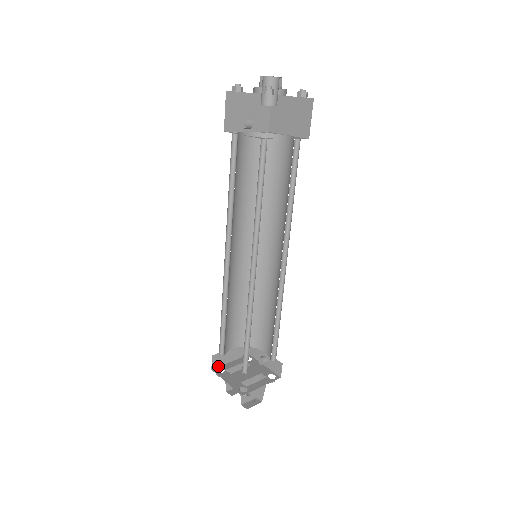
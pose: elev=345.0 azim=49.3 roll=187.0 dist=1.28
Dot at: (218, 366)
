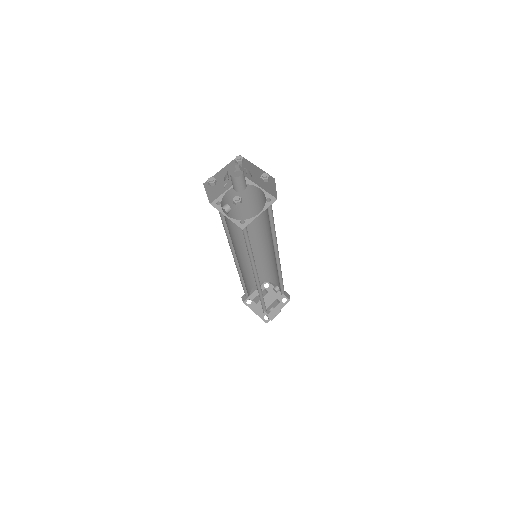
Dot at: (247, 298)
